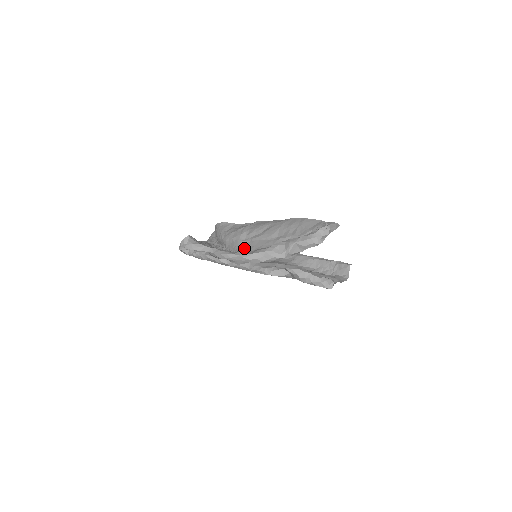
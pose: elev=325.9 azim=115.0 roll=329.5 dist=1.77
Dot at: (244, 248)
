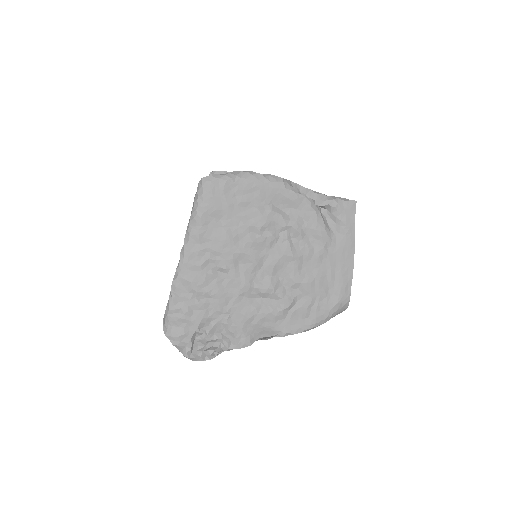
Dot at: occluded
